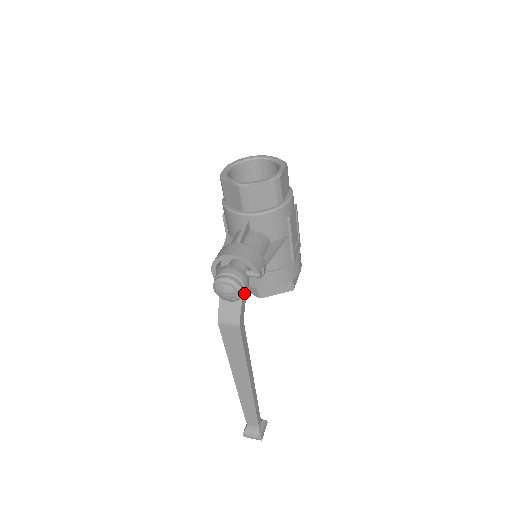
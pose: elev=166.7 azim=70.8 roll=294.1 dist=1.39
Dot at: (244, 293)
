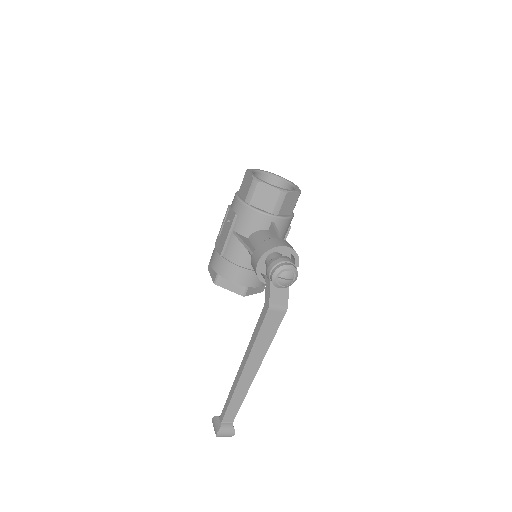
Dot at: occluded
